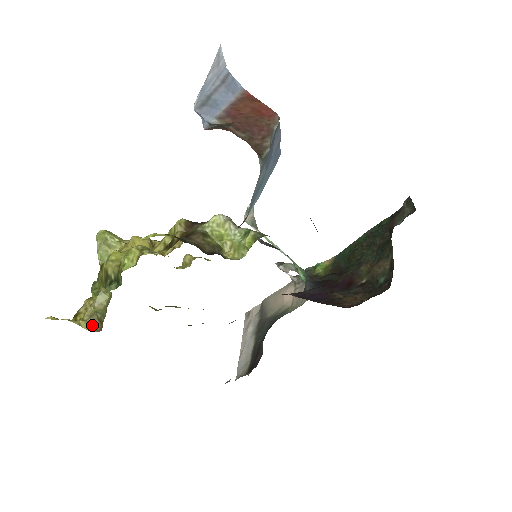
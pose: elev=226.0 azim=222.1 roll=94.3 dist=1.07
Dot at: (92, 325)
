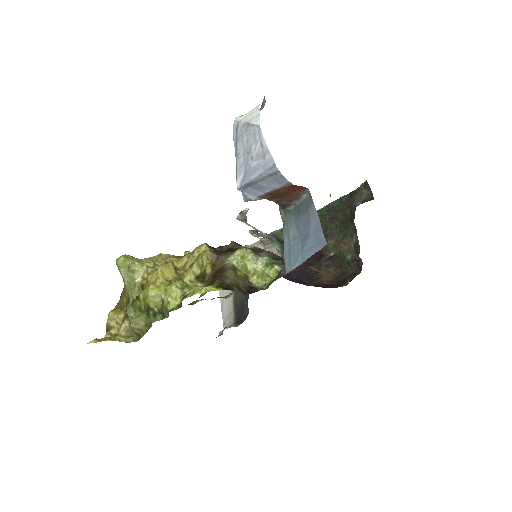
Dot at: (129, 337)
